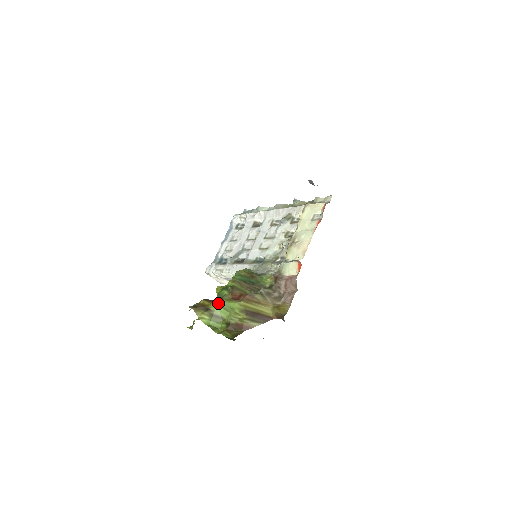
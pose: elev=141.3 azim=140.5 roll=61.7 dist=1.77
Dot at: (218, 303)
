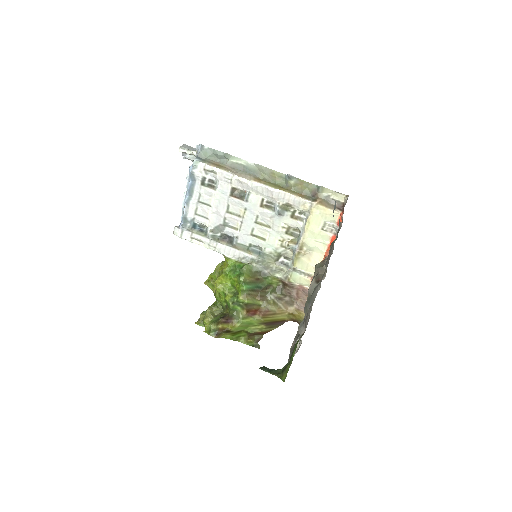
Dot at: (238, 325)
